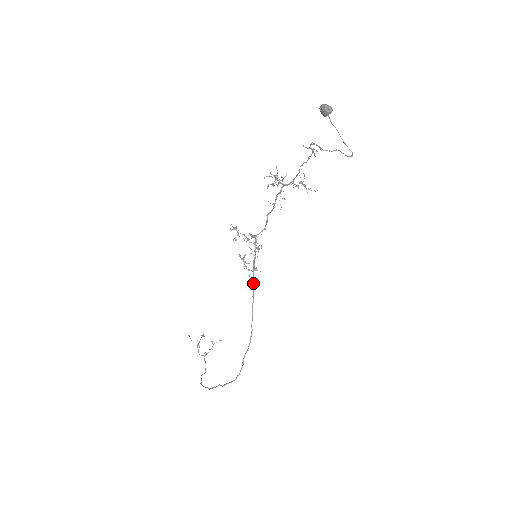
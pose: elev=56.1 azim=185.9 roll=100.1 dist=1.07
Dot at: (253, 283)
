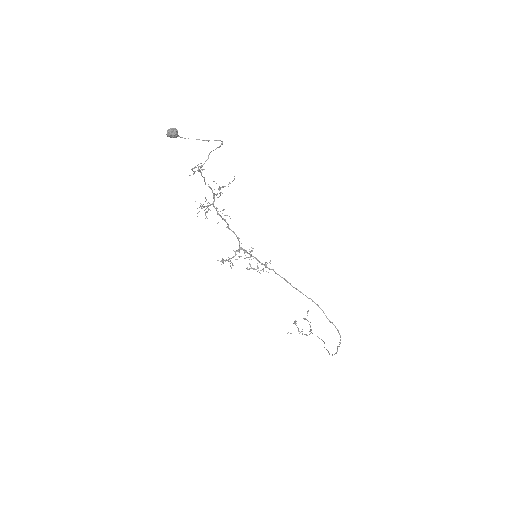
Dot at: (275, 273)
